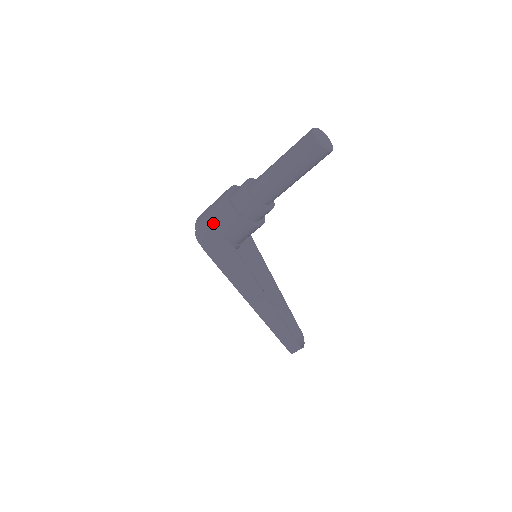
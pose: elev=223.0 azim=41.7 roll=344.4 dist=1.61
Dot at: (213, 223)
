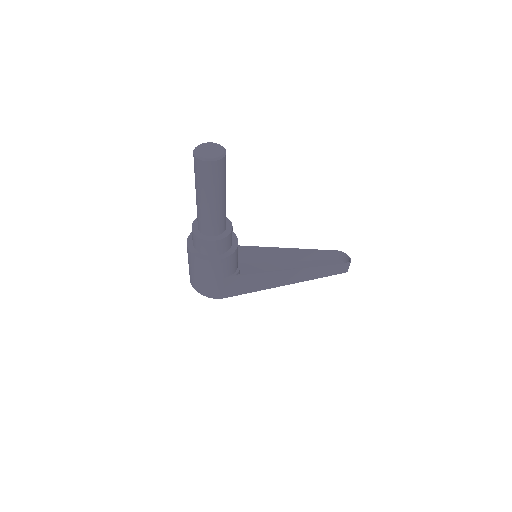
Dot at: (207, 280)
